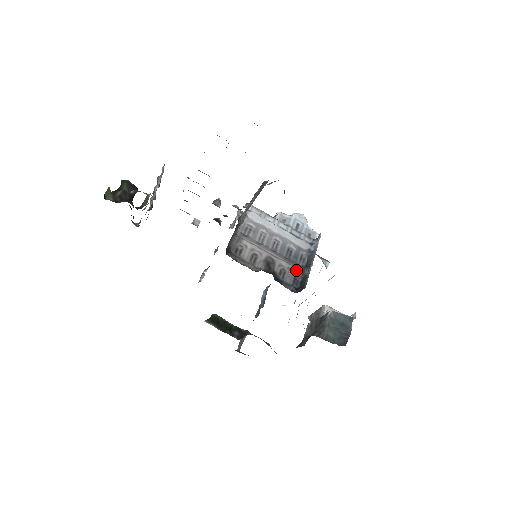
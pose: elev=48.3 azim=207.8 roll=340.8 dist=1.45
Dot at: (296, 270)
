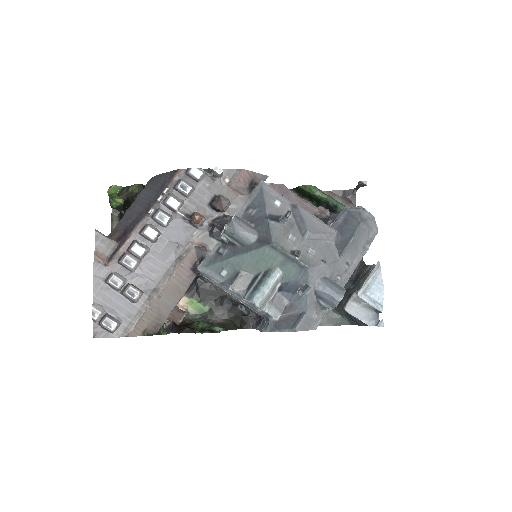
Dot at: occluded
